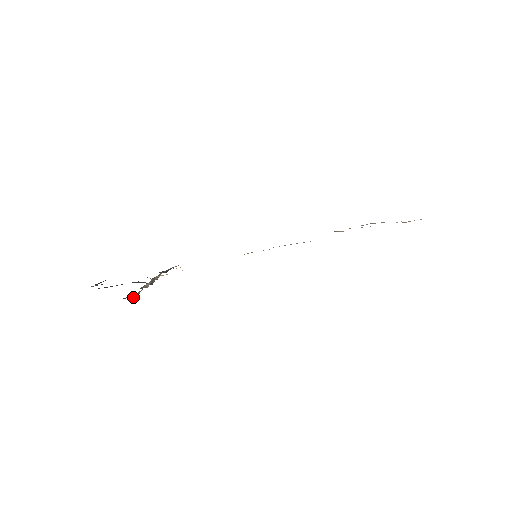
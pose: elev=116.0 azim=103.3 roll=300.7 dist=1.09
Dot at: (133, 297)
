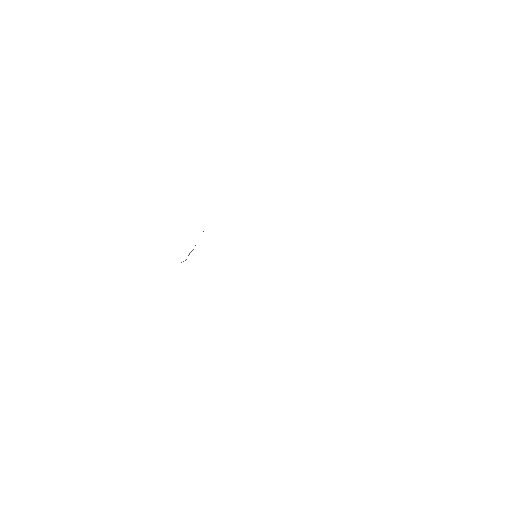
Dot at: occluded
